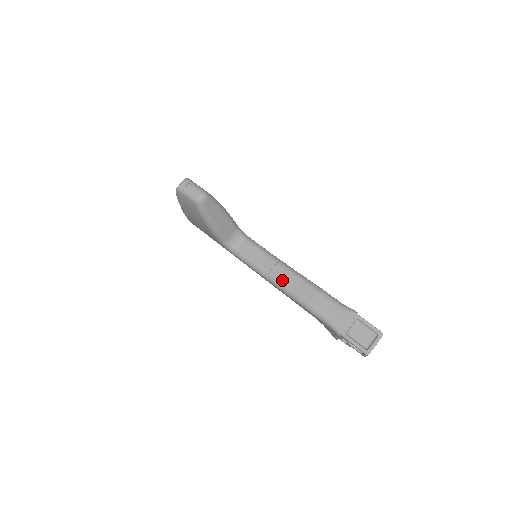
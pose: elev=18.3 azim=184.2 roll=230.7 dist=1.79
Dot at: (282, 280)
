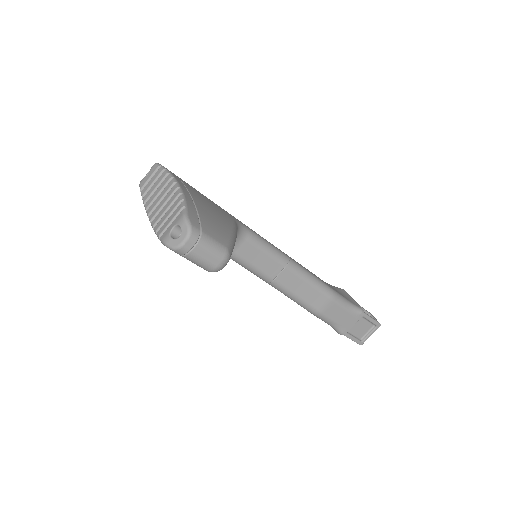
Dot at: (290, 289)
